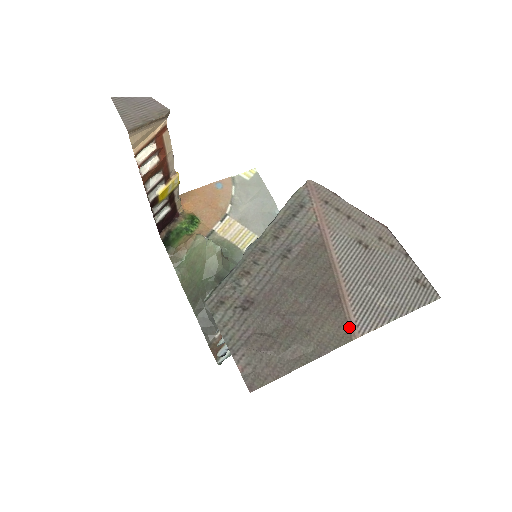
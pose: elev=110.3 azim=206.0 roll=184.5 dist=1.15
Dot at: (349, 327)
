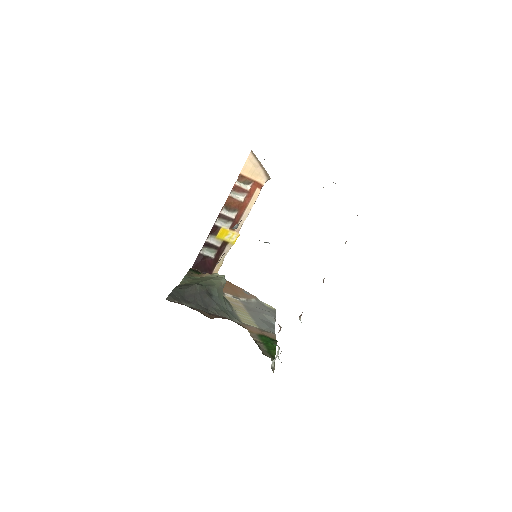
Dot at: occluded
